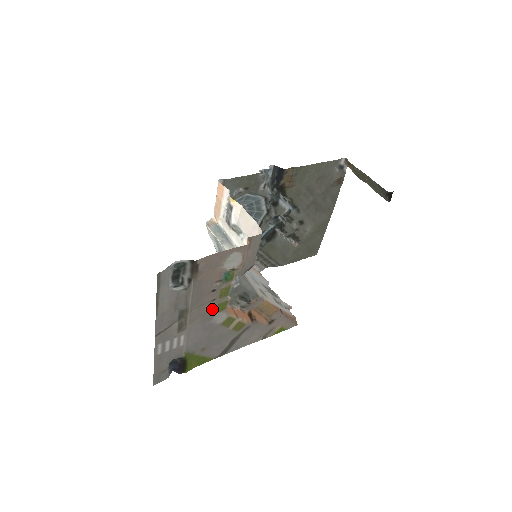
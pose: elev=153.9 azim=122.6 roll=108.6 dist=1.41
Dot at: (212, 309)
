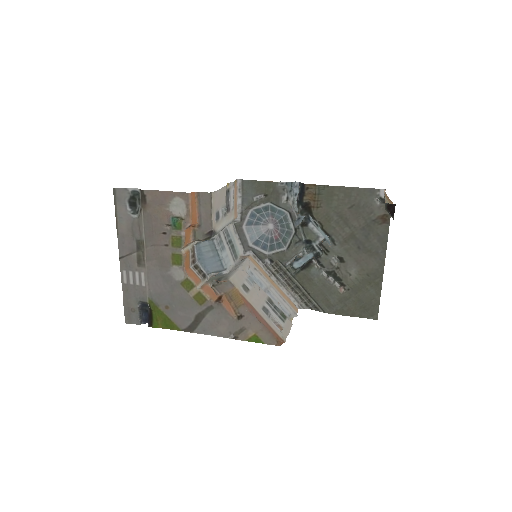
Dot at: (167, 256)
